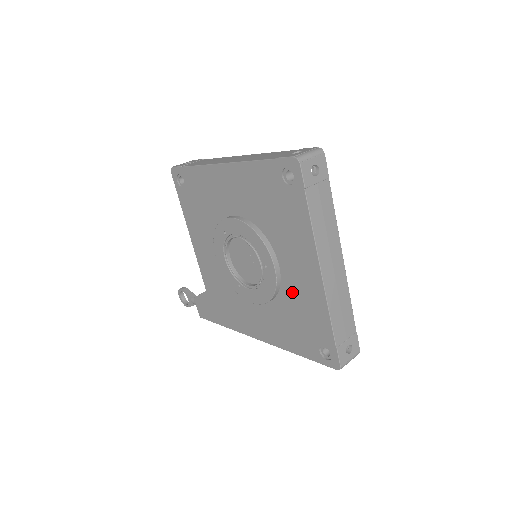
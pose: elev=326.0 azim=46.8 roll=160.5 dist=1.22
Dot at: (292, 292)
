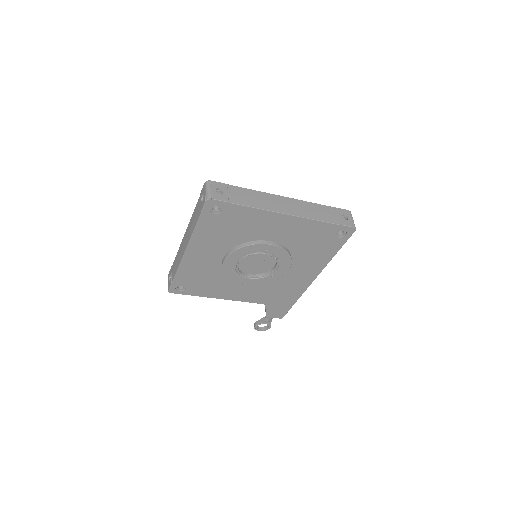
Dot at: (291, 240)
